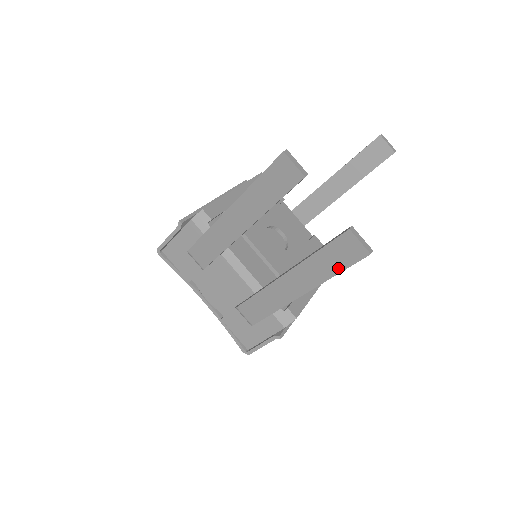
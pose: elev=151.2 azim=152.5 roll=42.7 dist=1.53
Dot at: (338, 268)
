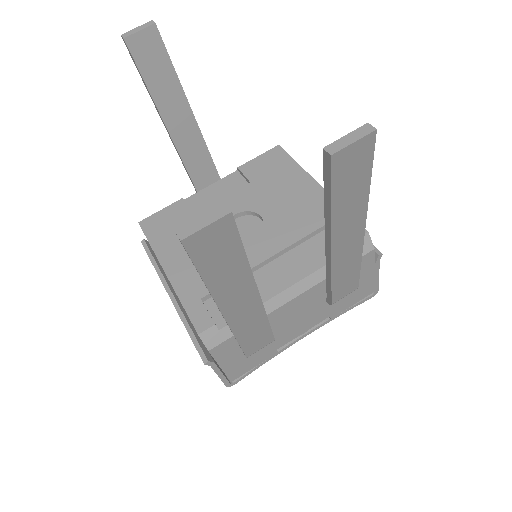
Dot at: (365, 180)
